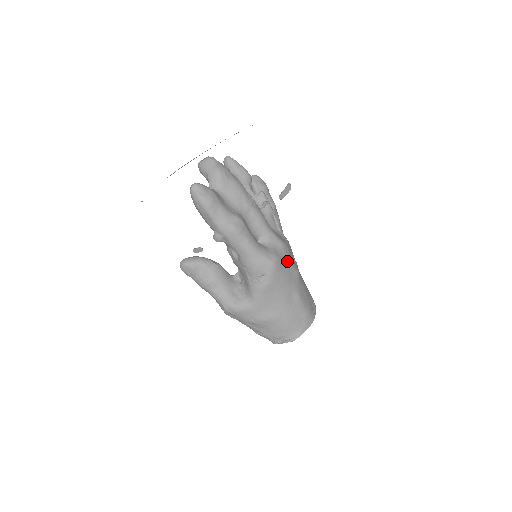
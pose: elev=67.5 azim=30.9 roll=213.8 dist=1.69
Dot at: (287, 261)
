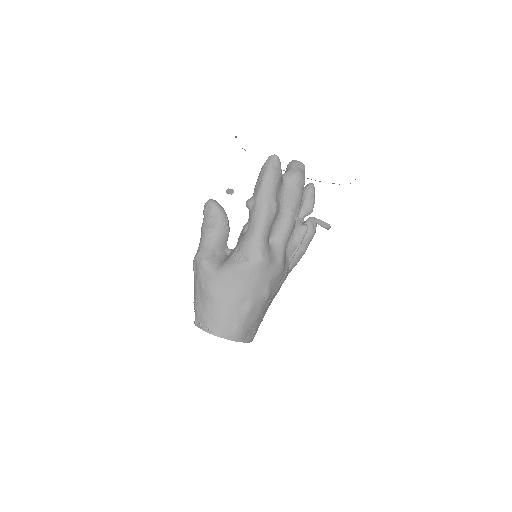
Dot at: (271, 274)
